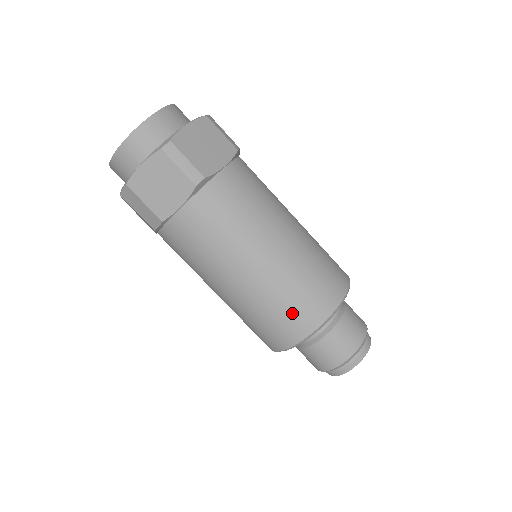
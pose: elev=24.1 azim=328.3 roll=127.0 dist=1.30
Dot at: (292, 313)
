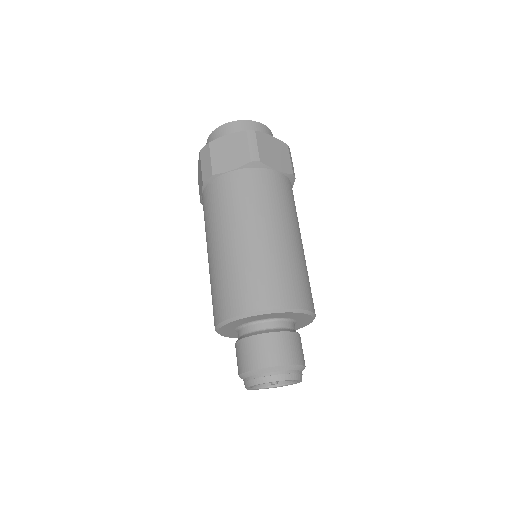
Dot at: (253, 286)
